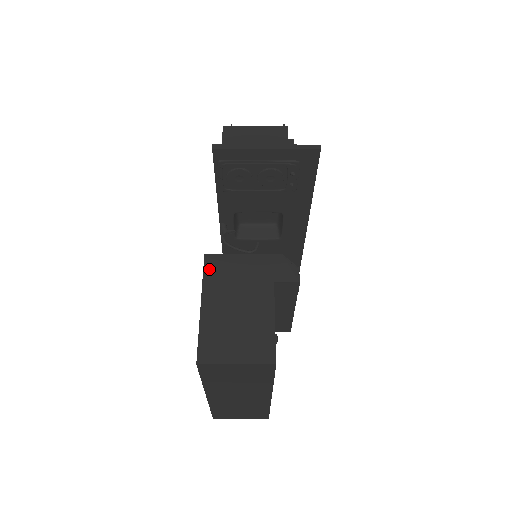
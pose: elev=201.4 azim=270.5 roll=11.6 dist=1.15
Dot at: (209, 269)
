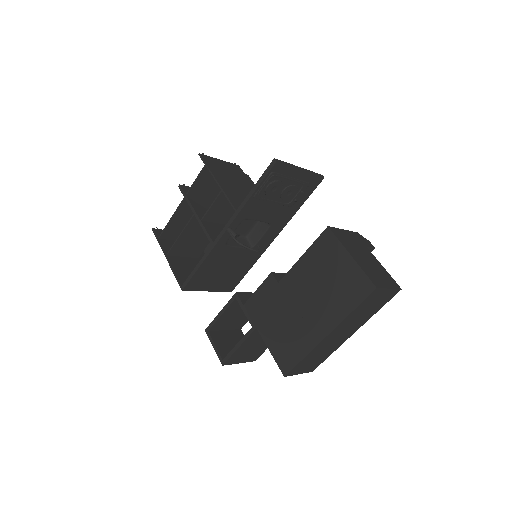
Dot at: (337, 235)
